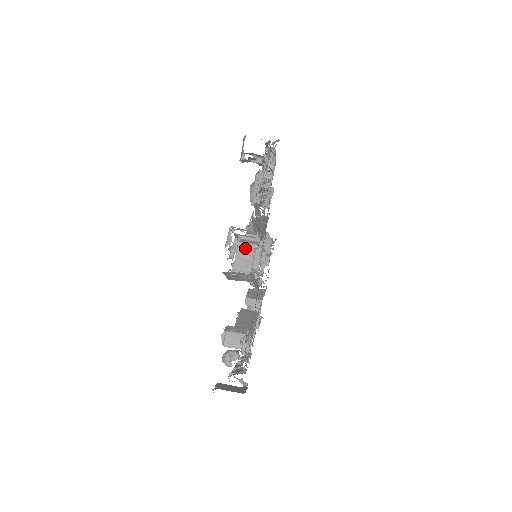
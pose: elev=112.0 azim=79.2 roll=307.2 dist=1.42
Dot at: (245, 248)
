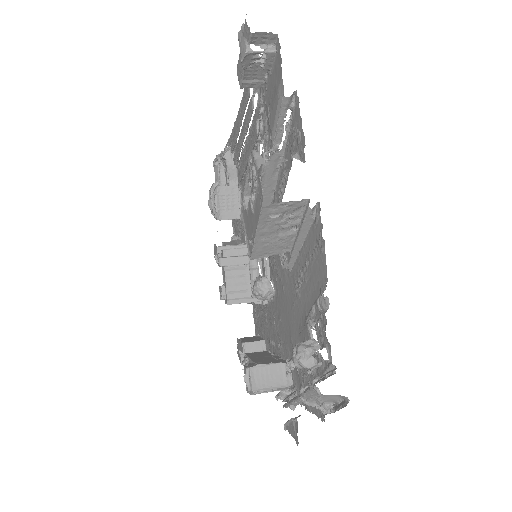
Dot at: (235, 256)
